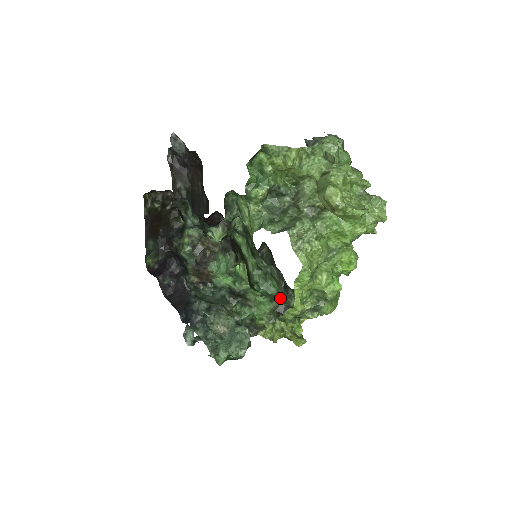
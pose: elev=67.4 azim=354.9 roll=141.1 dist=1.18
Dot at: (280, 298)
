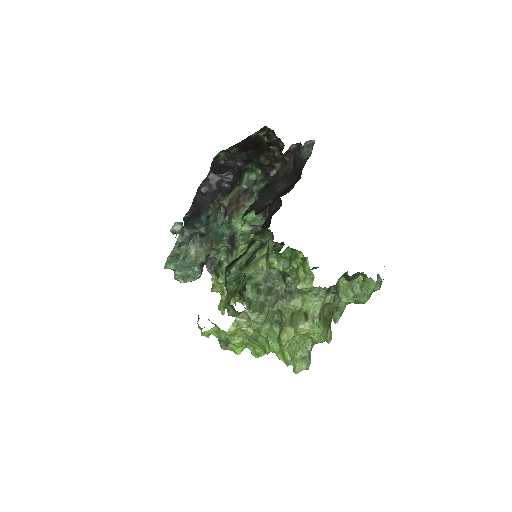
Dot at: (228, 296)
